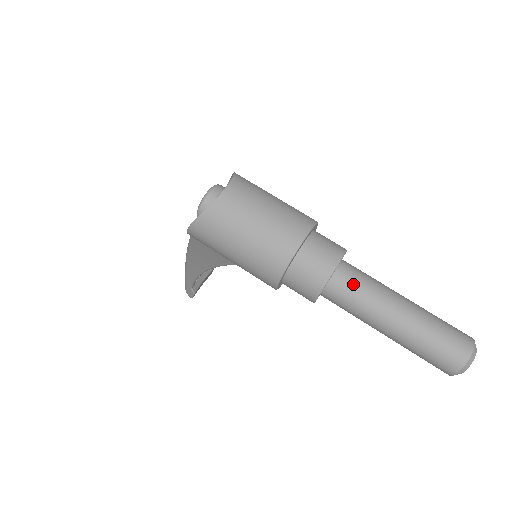
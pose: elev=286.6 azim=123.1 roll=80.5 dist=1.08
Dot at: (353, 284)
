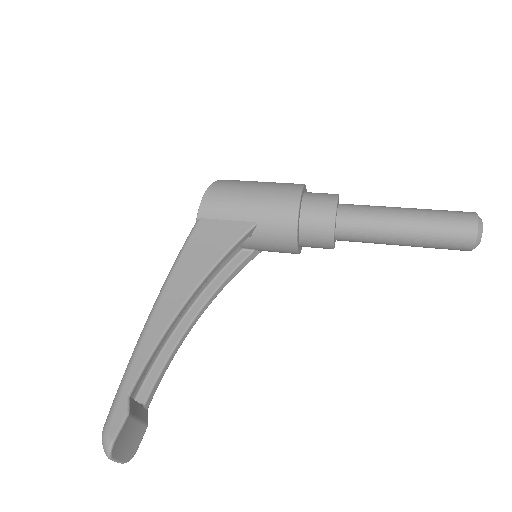
Dot at: occluded
